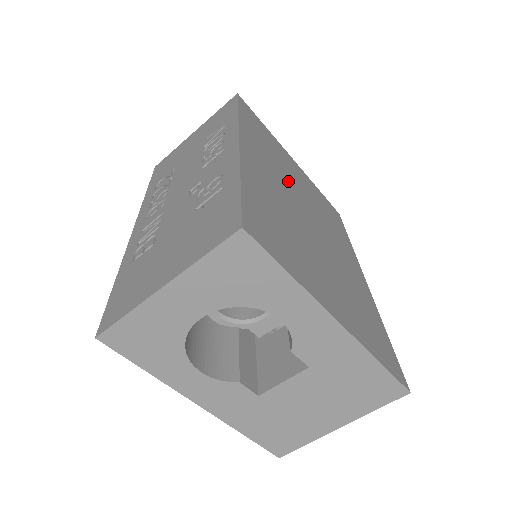
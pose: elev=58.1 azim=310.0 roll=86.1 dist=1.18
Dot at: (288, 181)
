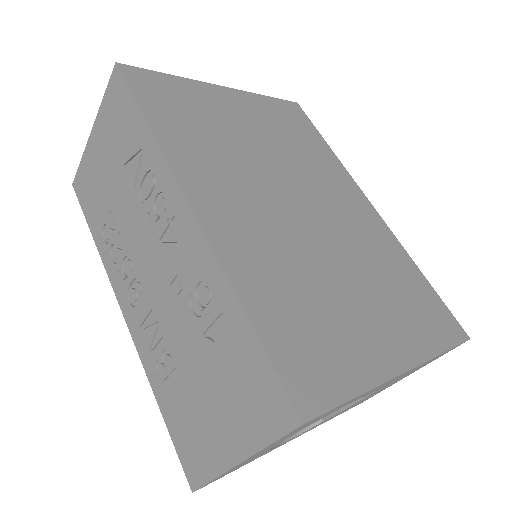
Dot at: (252, 169)
